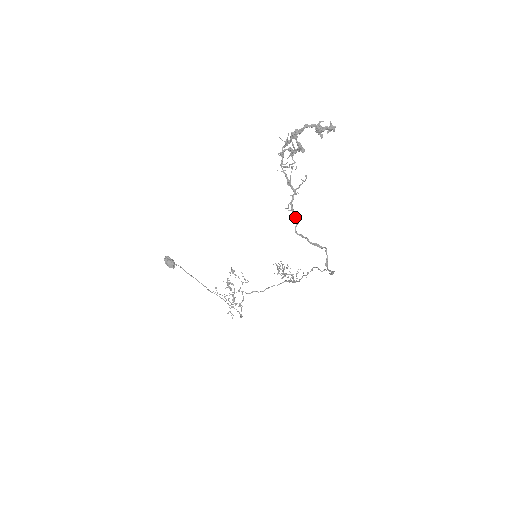
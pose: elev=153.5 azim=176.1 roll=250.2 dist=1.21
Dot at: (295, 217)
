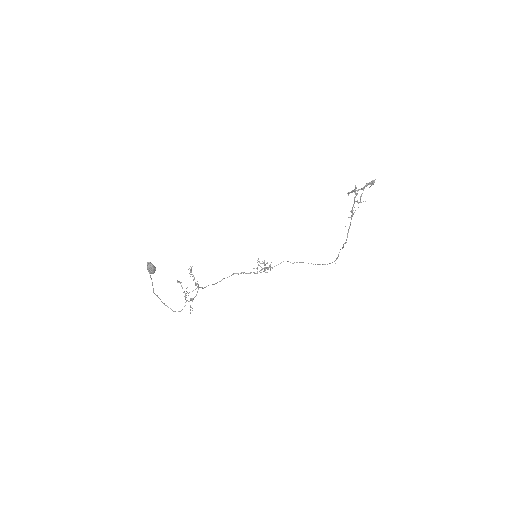
Dot at: (348, 232)
